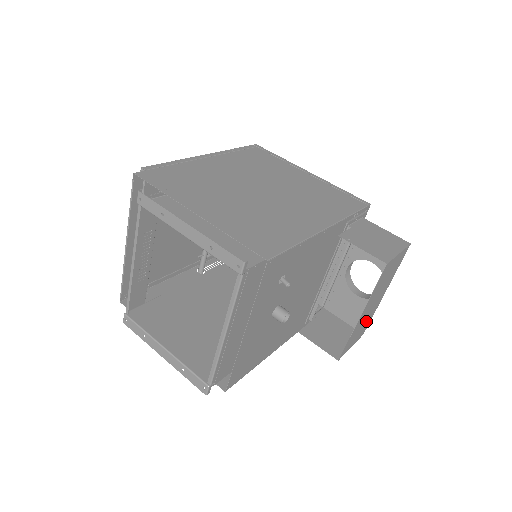
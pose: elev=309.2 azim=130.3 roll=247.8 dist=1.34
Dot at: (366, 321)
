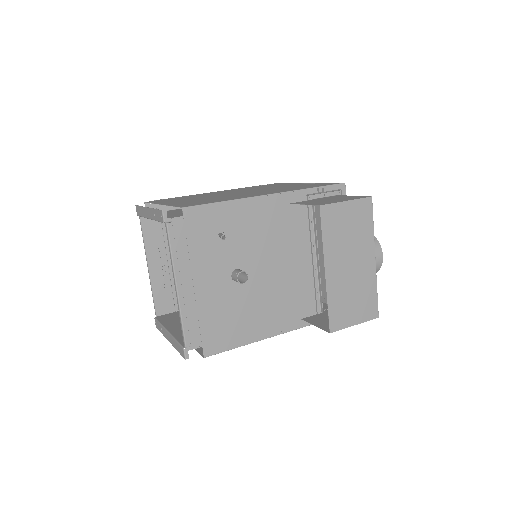
Dot at: (360, 292)
